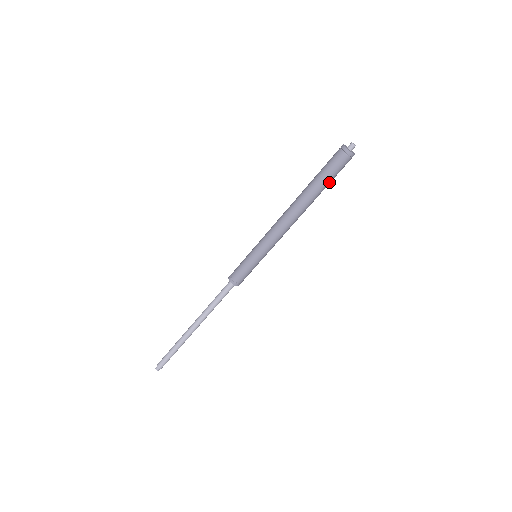
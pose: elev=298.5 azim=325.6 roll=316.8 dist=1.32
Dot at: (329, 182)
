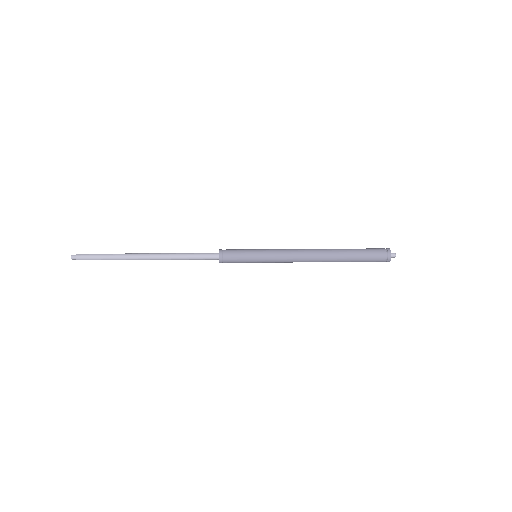
Dot at: occluded
